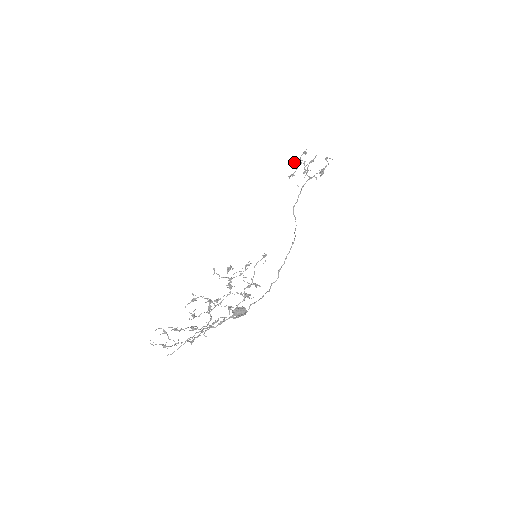
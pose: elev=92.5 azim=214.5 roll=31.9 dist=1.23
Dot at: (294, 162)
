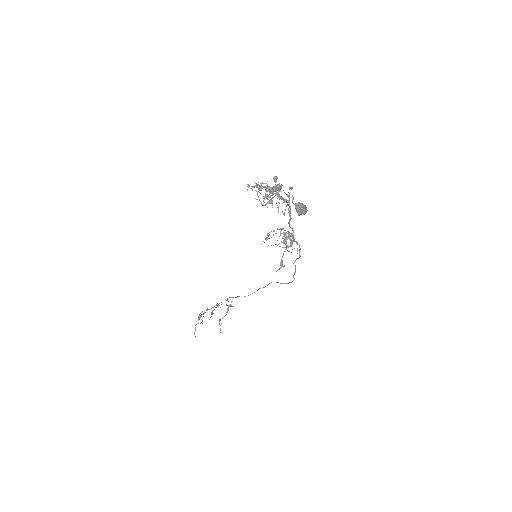
Dot at: occluded
